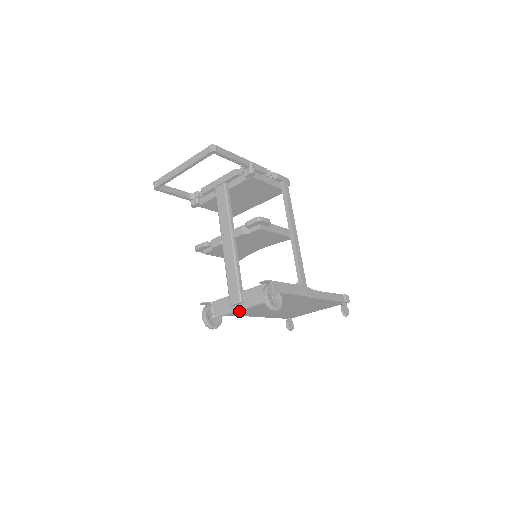
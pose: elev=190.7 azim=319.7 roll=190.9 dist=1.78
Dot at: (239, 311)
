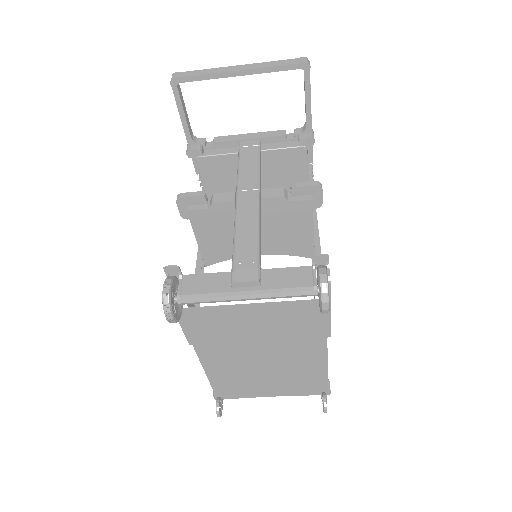
Dot at: (210, 318)
